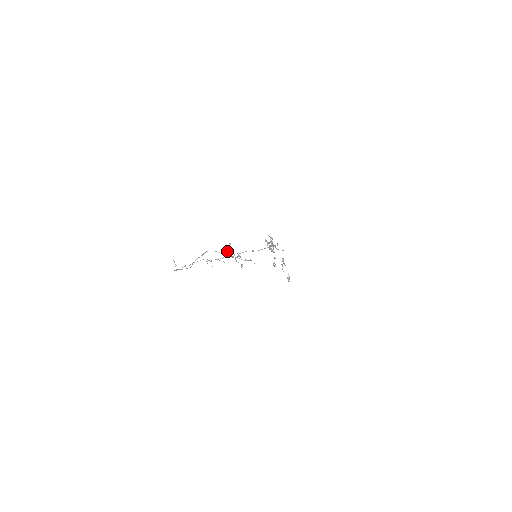
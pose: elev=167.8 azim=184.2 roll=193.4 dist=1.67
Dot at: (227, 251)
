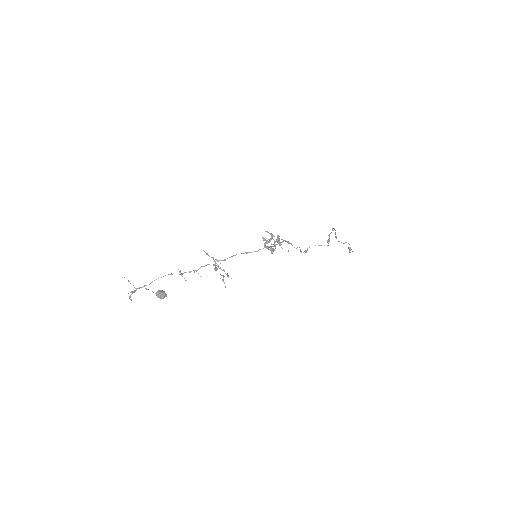
Dot at: (158, 292)
